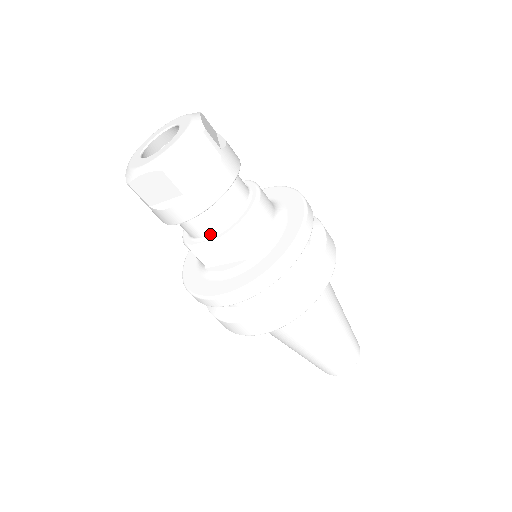
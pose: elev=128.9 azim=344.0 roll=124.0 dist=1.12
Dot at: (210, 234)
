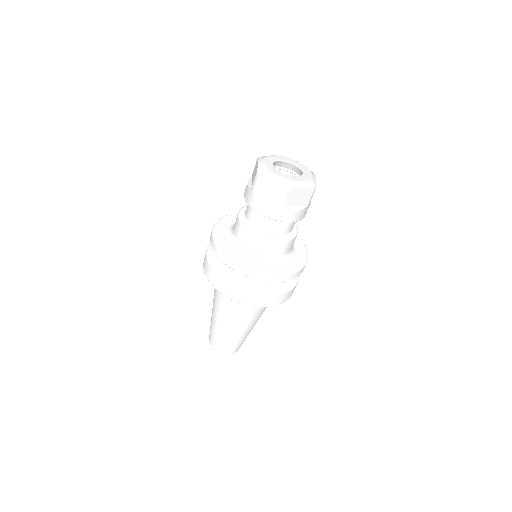
Dot at: (262, 230)
